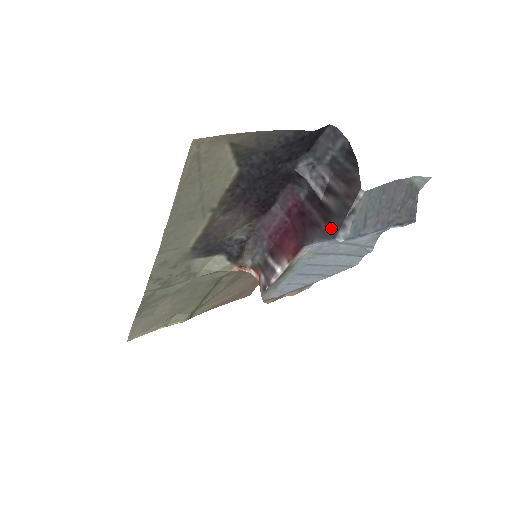
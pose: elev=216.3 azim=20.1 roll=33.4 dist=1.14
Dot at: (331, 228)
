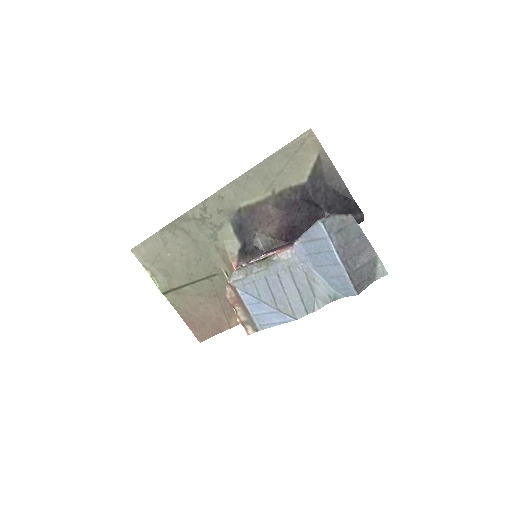
Dot at: occluded
